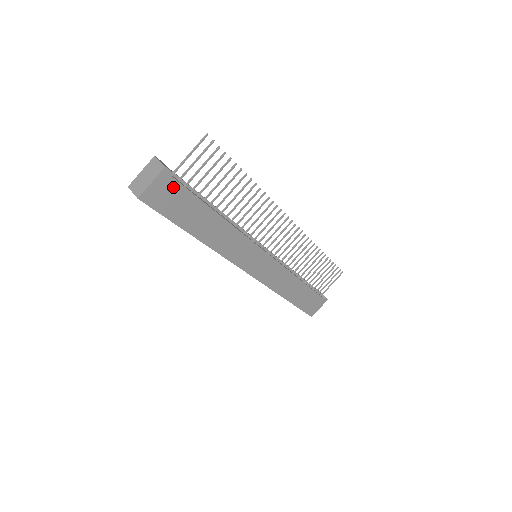
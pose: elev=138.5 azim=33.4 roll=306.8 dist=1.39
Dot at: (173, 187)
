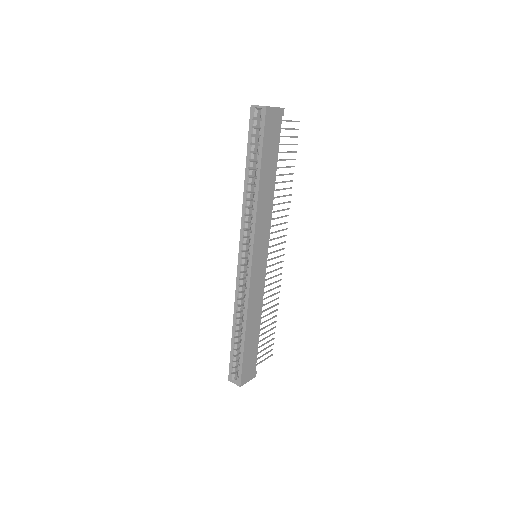
Dot at: (278, 126)
